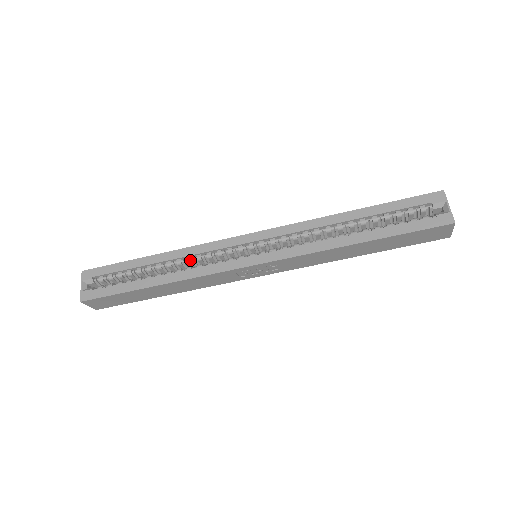
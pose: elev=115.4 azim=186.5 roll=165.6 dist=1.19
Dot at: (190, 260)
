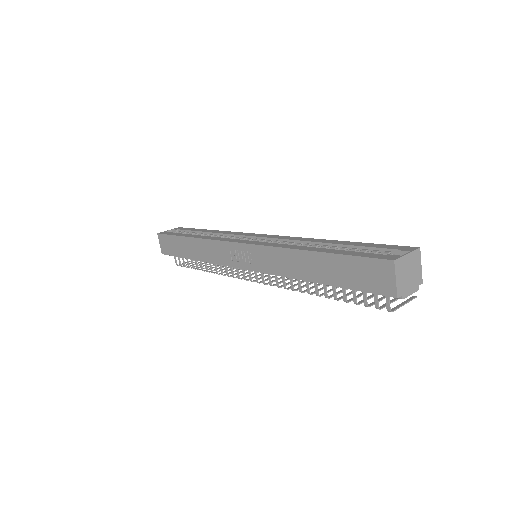
Dot at: (221, 236)
